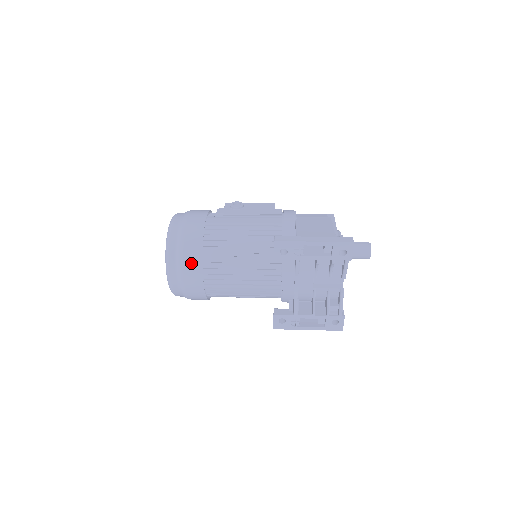
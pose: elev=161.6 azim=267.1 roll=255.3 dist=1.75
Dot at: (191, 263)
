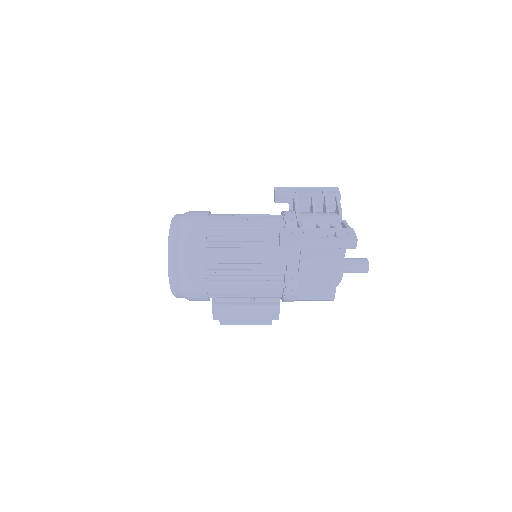
Dot at: (199, 211)
